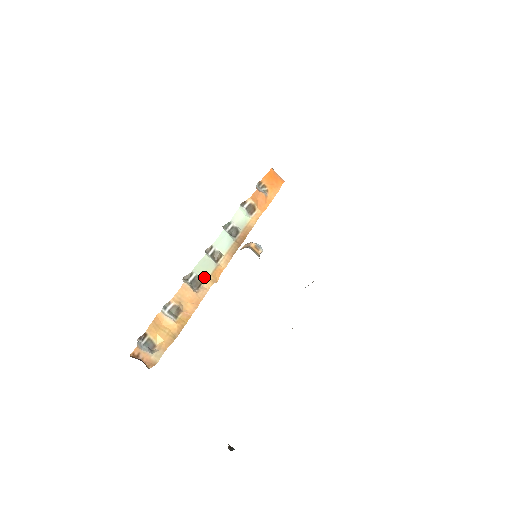
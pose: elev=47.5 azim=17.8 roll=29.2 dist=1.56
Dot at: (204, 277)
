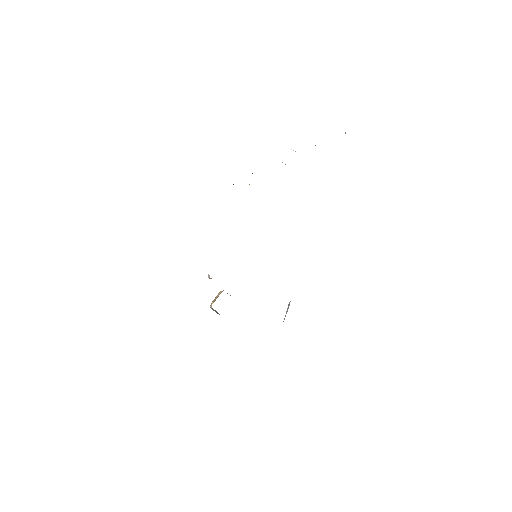
Dot at: occluded
